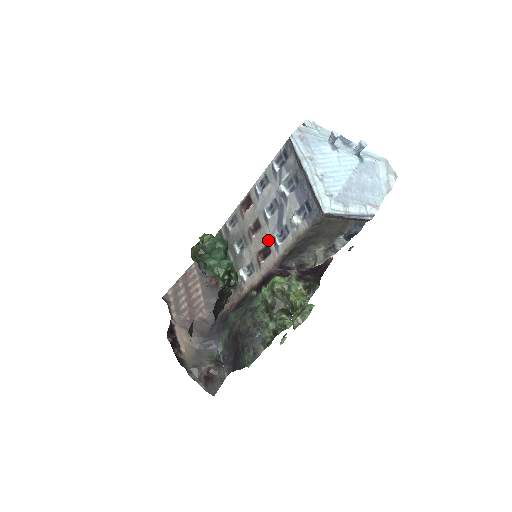
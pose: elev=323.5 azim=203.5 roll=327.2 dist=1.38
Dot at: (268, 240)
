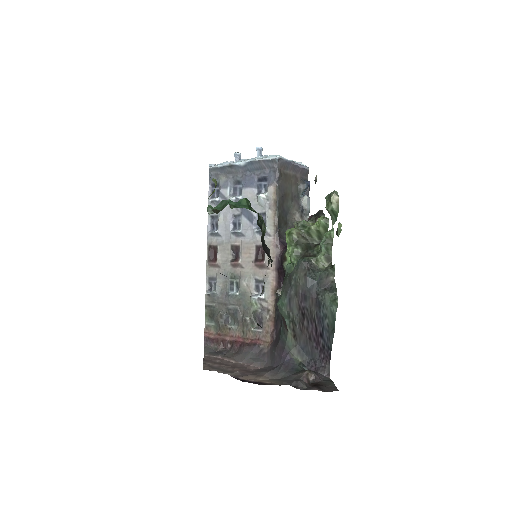
Dot at: (254, 242)
